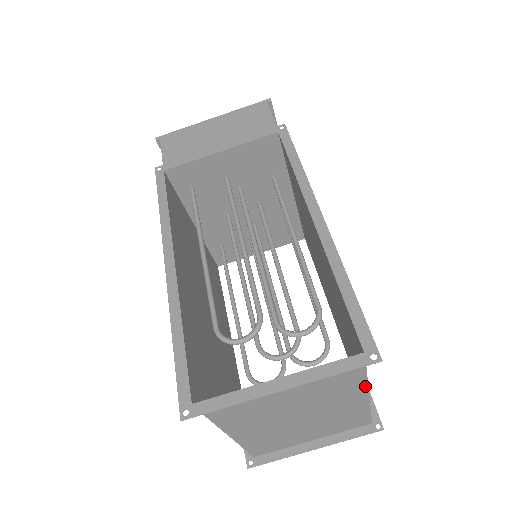
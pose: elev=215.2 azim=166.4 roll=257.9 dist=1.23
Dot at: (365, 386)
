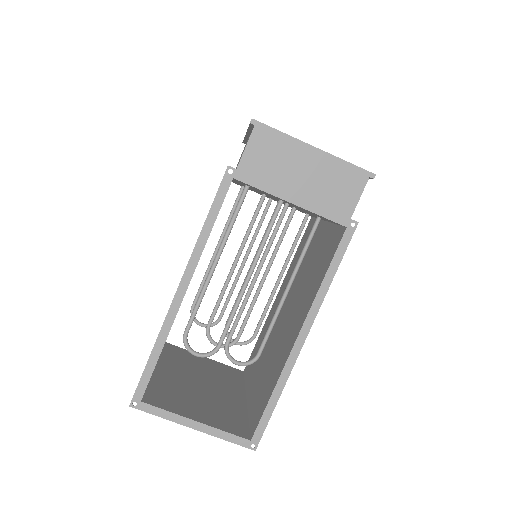
Dot at: (246, 409)
